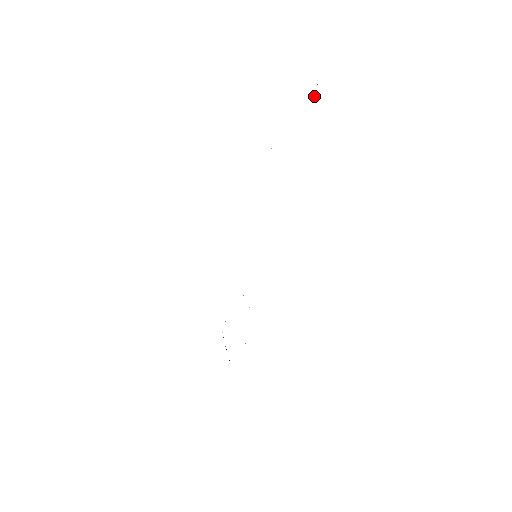
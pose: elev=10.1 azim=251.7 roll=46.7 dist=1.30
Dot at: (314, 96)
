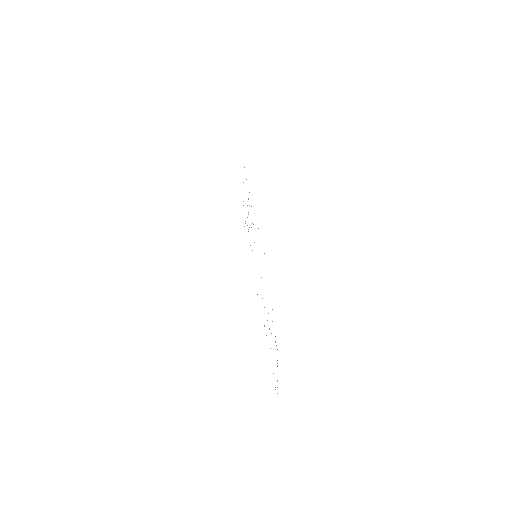
Dot at: occluded
